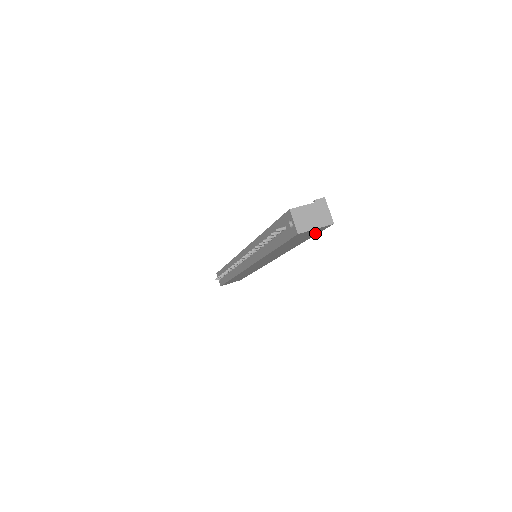
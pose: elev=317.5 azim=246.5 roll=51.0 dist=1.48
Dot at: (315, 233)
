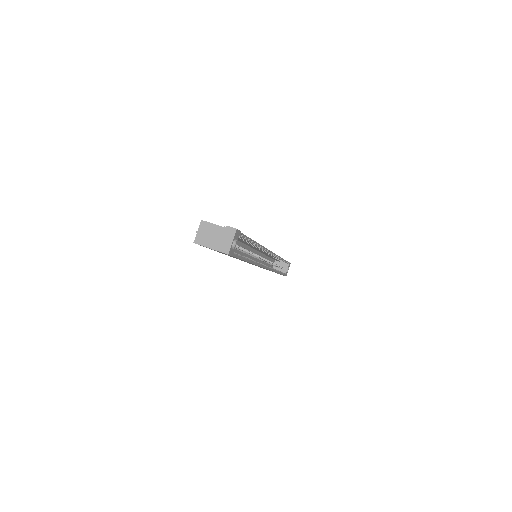
Dot at: (232, 256)
